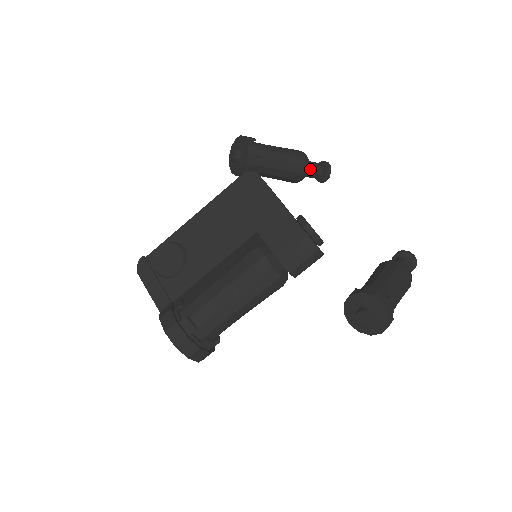
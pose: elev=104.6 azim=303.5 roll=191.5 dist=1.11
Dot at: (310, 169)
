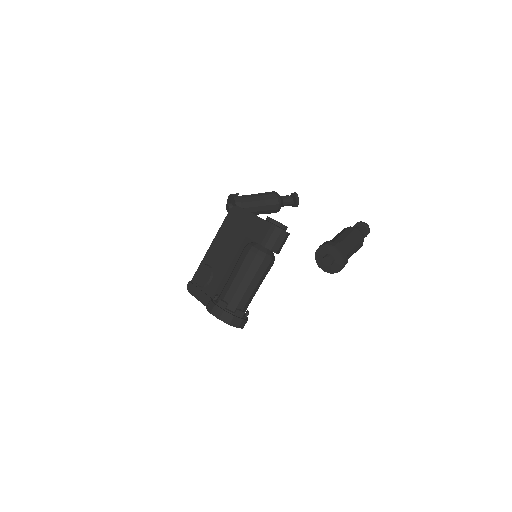
Dot at: (283, 200)
